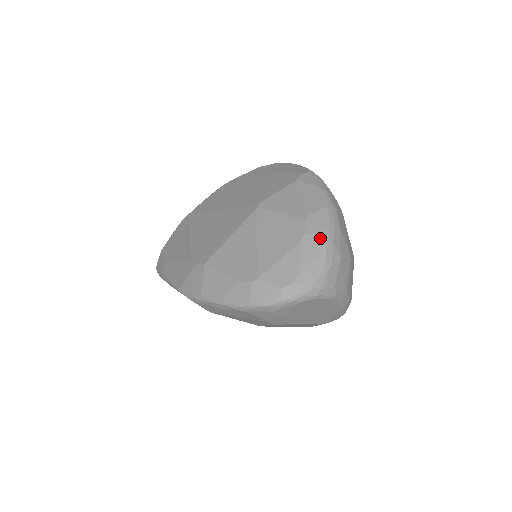
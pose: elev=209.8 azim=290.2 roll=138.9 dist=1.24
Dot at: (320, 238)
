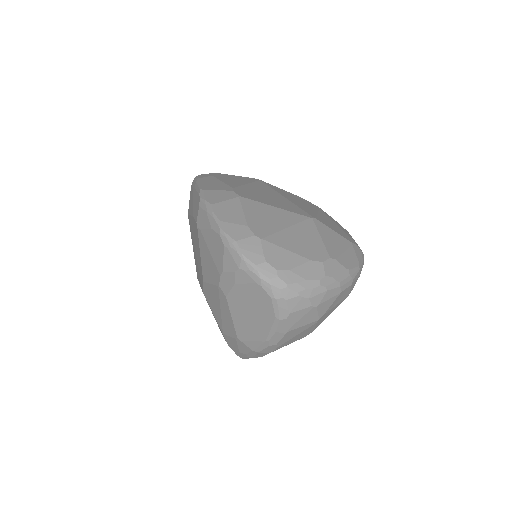
Dot at: (325, 276)
